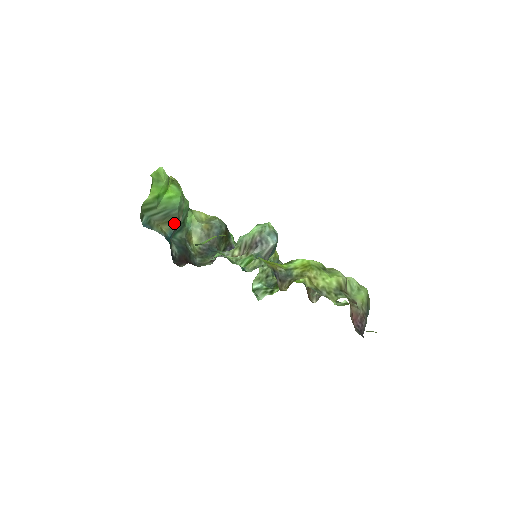
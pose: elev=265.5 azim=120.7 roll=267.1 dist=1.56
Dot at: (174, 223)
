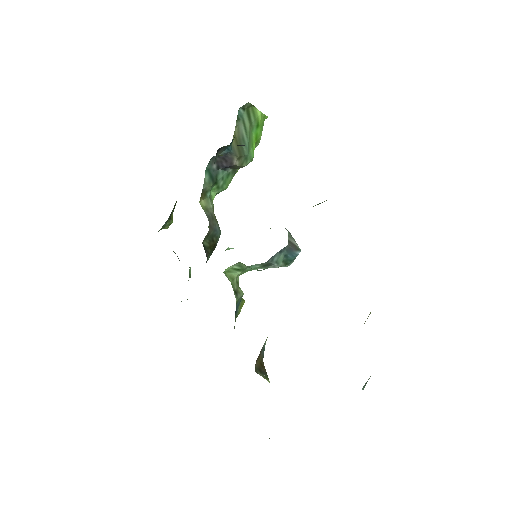
Dot at: (237, 152)
